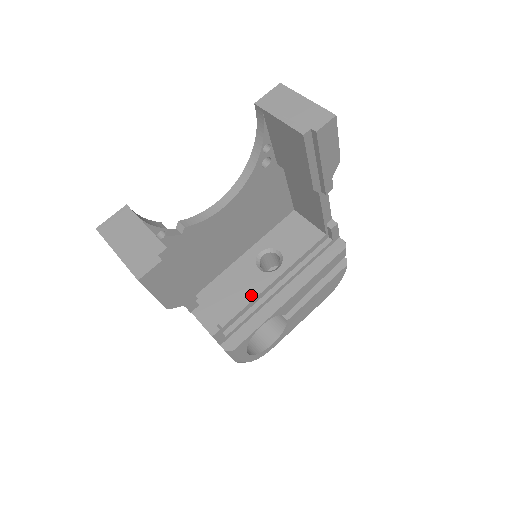
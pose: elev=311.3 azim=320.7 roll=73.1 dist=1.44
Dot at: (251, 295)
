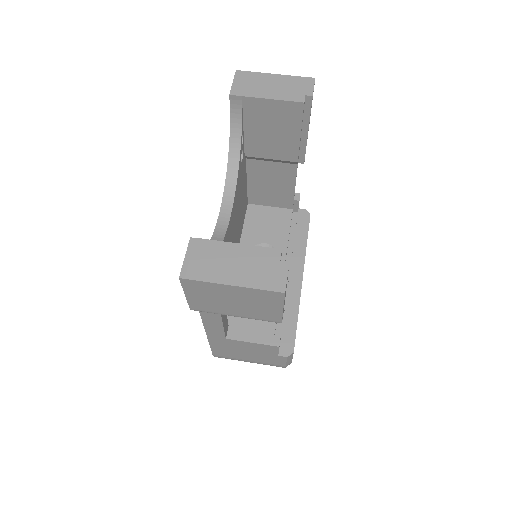
Dot at: occluded
